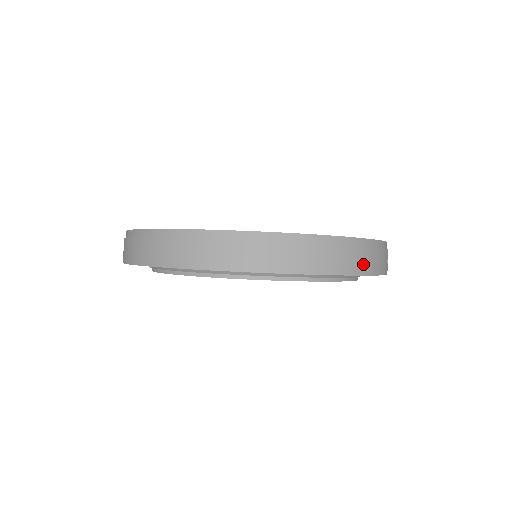
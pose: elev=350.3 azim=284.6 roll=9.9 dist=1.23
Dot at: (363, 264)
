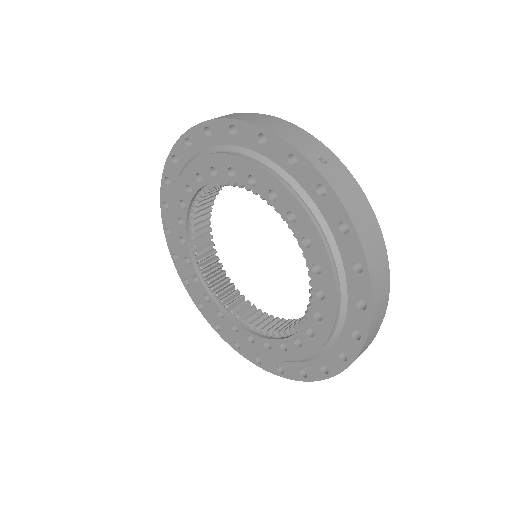
Dot at: (264, 122)
